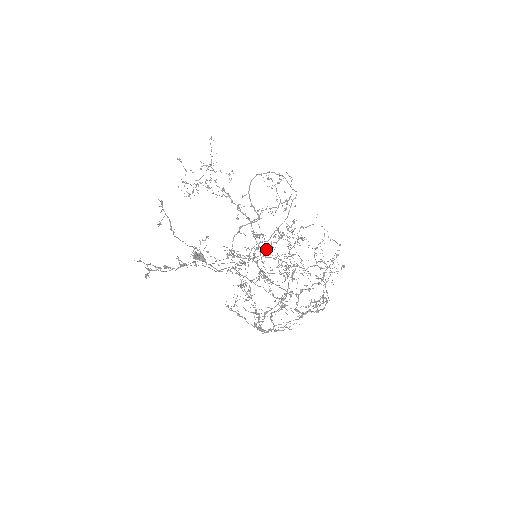
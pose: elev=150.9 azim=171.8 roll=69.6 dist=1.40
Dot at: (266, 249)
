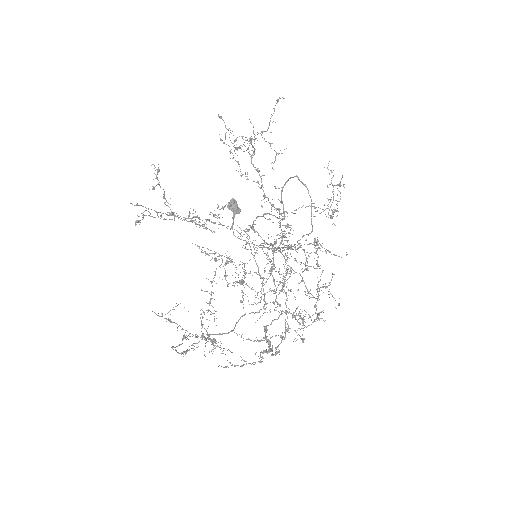
Dot at: occluded
